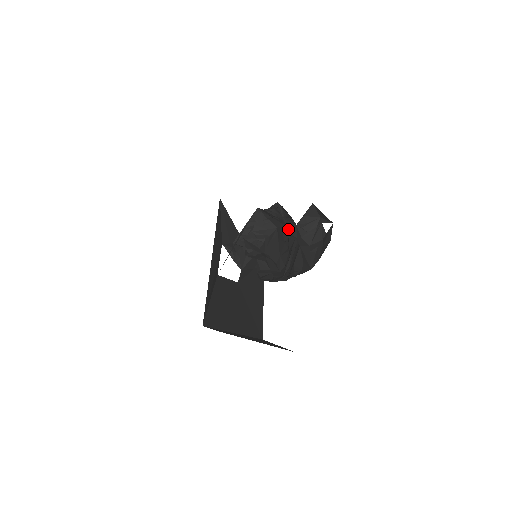
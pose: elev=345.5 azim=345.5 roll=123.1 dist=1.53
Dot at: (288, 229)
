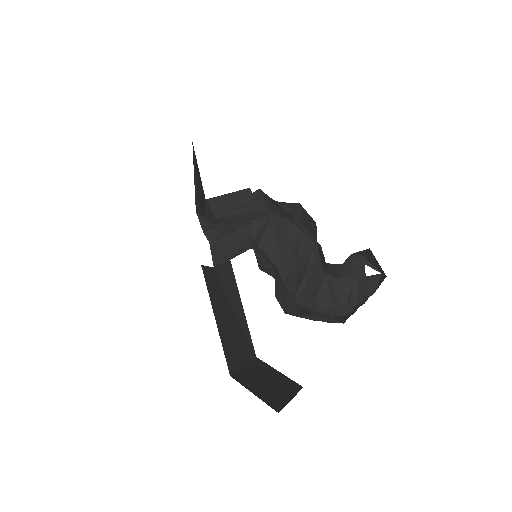
Dot at: (330, 264)
